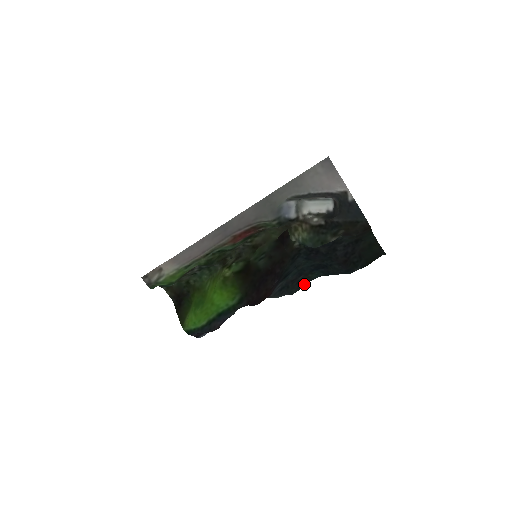
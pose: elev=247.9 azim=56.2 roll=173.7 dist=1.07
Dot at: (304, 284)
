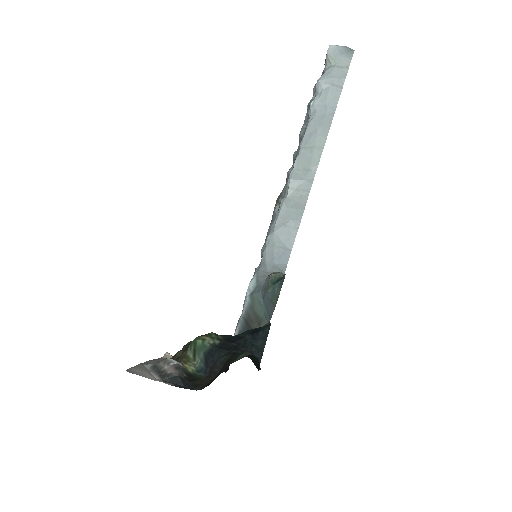
Dot at: occluded
